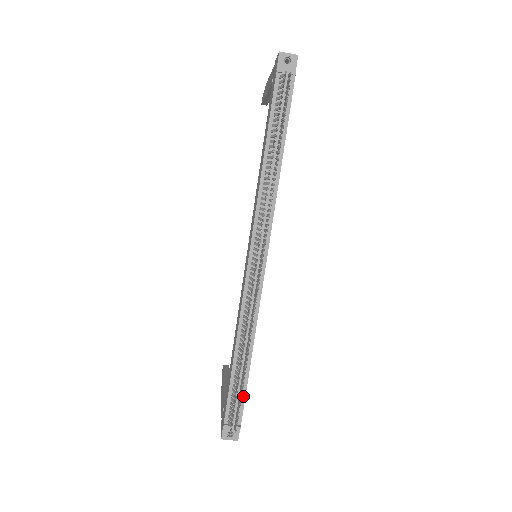
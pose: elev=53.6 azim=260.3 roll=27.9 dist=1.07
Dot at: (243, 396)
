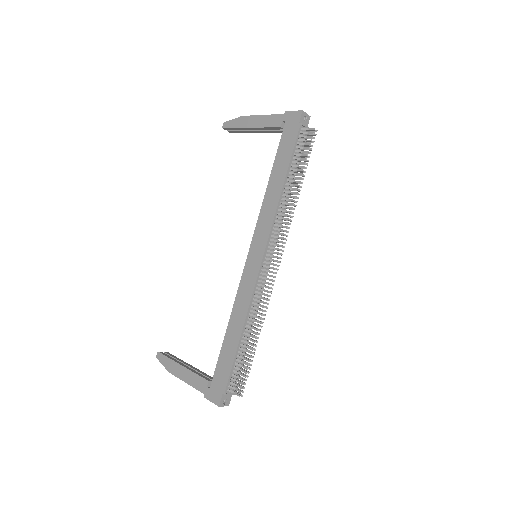
Dot at: occluded
